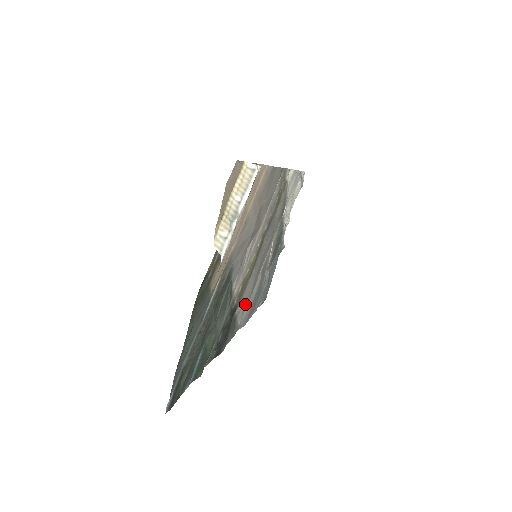
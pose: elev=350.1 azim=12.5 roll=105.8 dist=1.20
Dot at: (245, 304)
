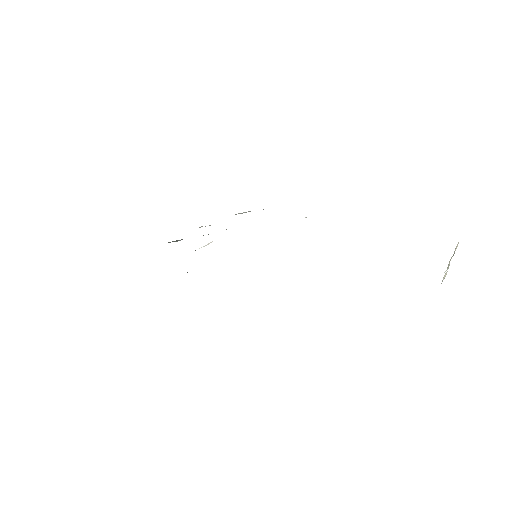
Dot at: occluded
